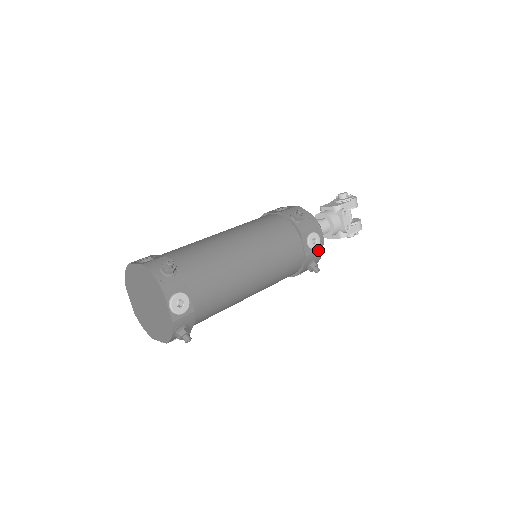
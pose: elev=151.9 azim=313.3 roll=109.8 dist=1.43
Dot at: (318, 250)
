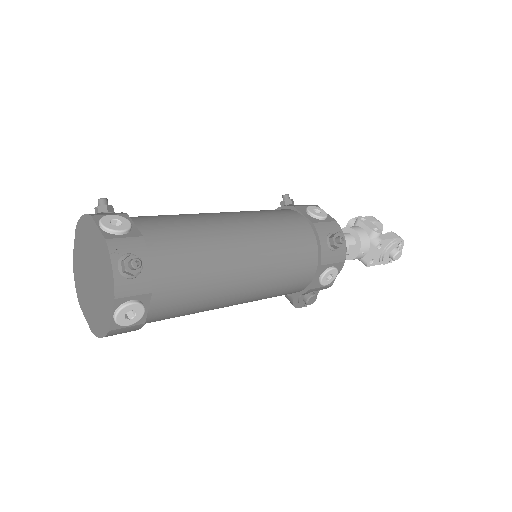
Dot at: (330, 222)
